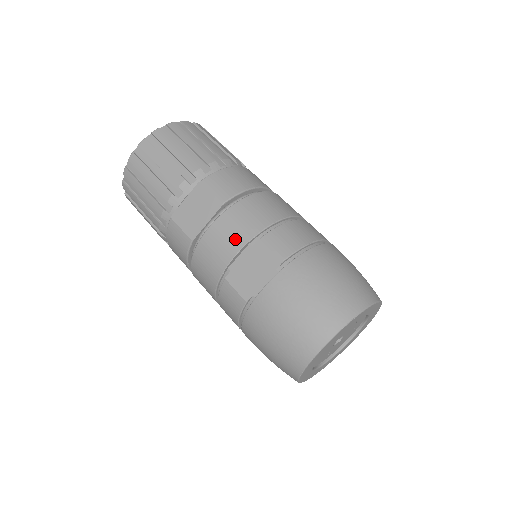
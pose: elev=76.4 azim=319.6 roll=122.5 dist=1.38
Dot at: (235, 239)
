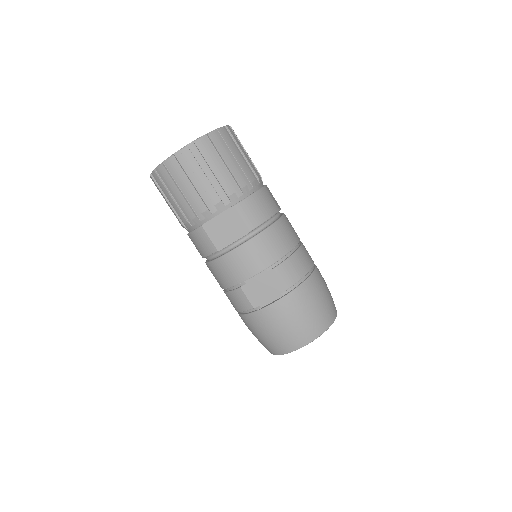
Dot at: (256, 264)
